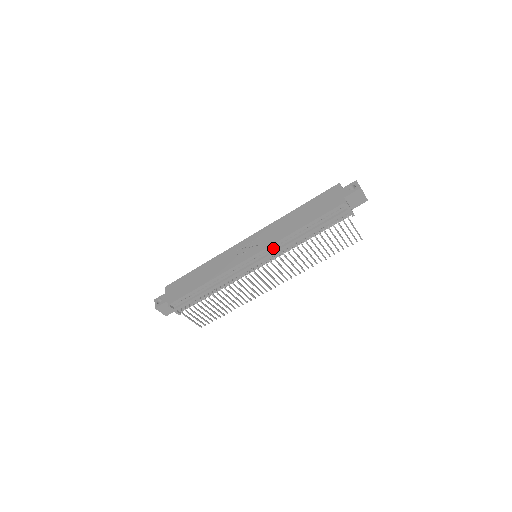
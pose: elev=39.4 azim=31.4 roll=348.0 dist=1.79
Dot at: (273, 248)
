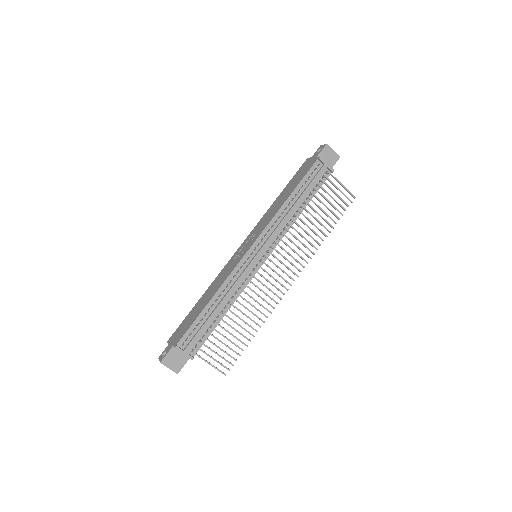
Dot at: (269, 231)
